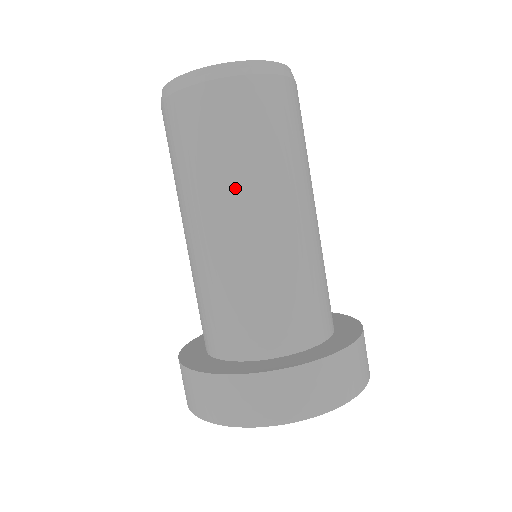
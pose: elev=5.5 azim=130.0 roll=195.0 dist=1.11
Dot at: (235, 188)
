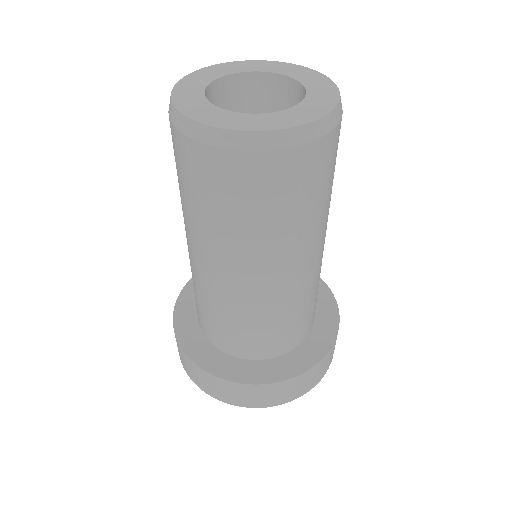
Dot at: (294, 245)
